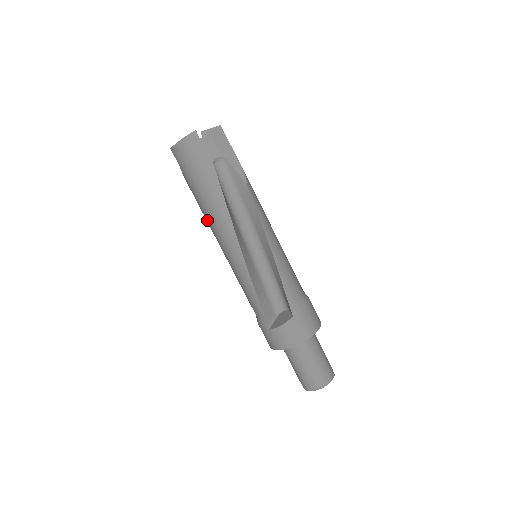
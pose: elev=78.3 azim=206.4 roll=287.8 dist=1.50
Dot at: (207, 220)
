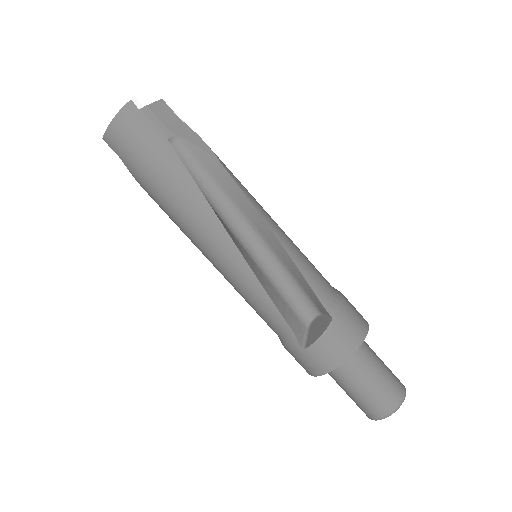
Dot at: (178, 223)
